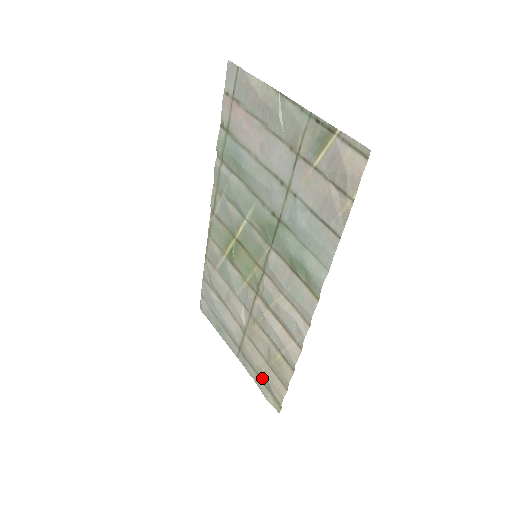
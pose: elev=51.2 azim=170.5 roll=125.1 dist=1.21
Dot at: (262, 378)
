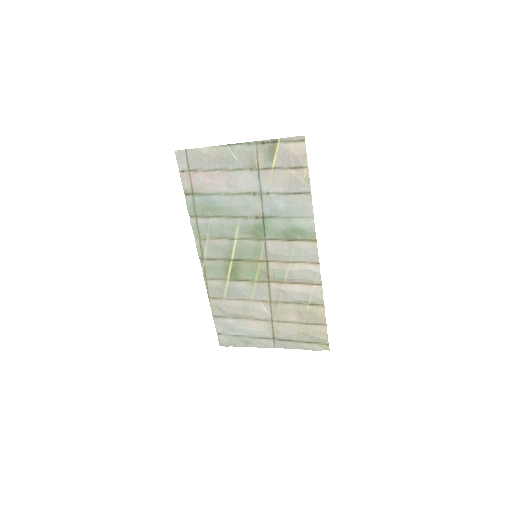
Dot at: (303, 339)
